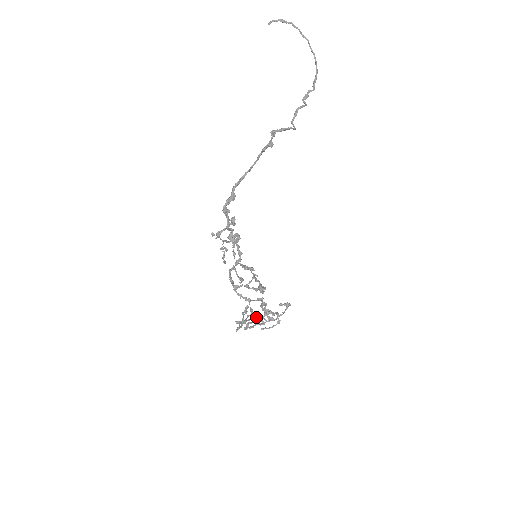
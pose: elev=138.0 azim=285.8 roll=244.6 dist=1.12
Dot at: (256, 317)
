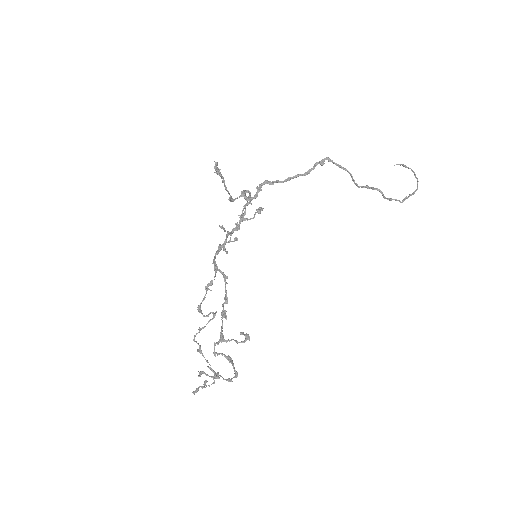
Dot at: (215, 343)
